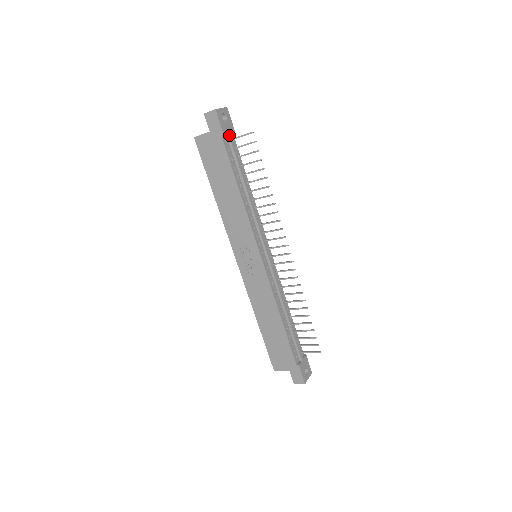
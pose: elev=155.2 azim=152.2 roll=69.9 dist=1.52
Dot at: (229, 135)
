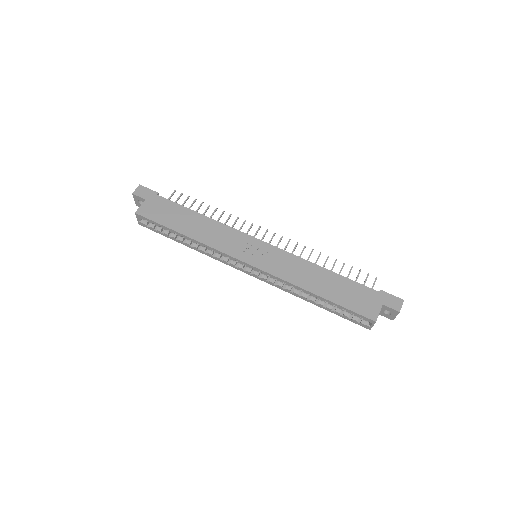
Dot at: occluded
